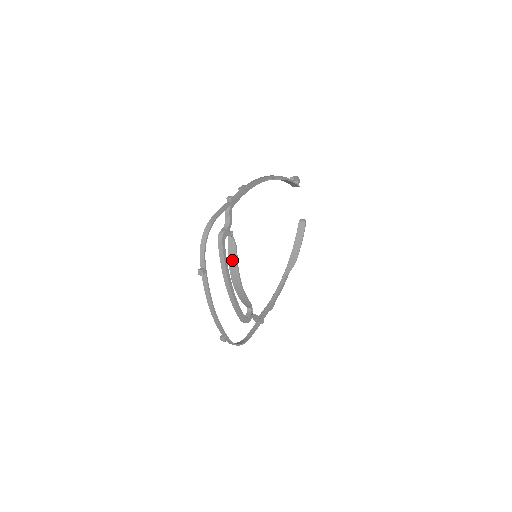
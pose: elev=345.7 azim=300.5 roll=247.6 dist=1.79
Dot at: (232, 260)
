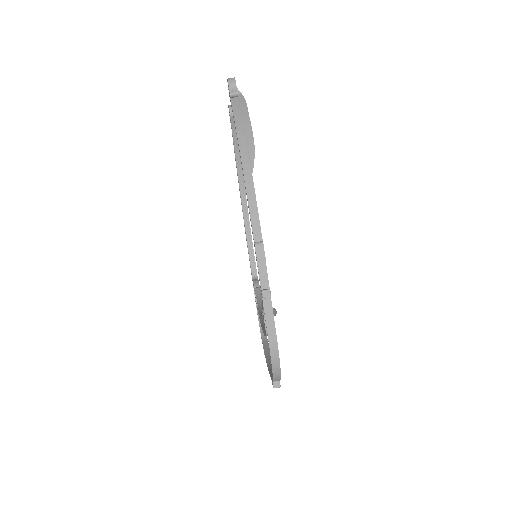
Dot at: occluded
